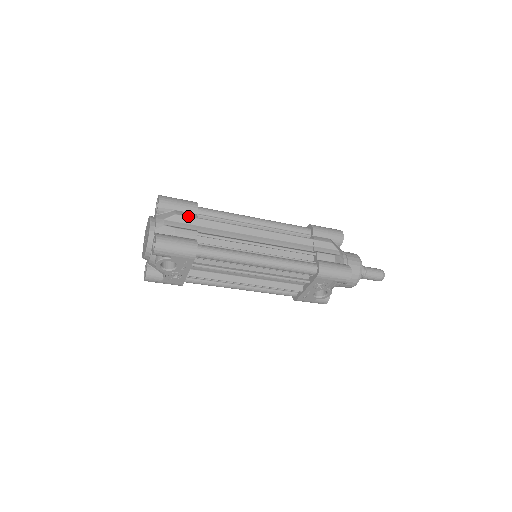
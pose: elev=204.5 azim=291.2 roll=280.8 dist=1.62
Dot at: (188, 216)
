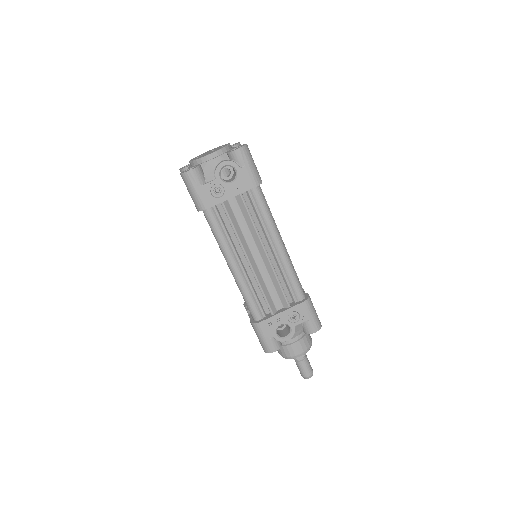
Dot at: occluded
